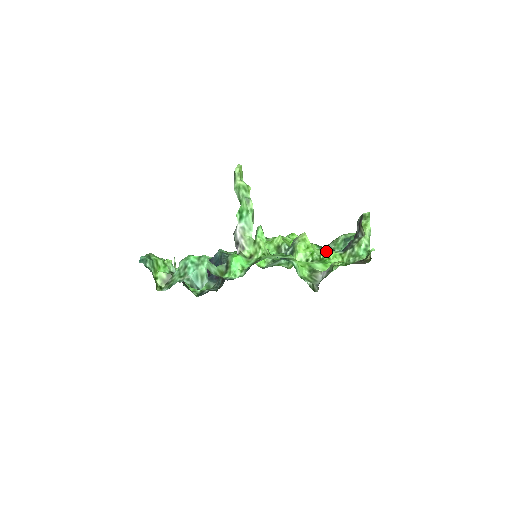
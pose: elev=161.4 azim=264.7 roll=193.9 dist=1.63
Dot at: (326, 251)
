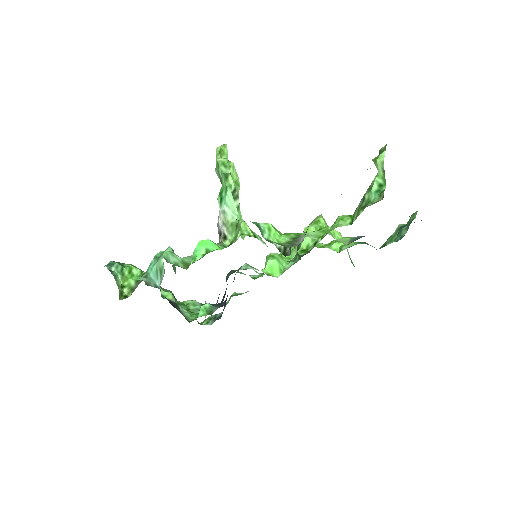
Dot at: (358, 237)
